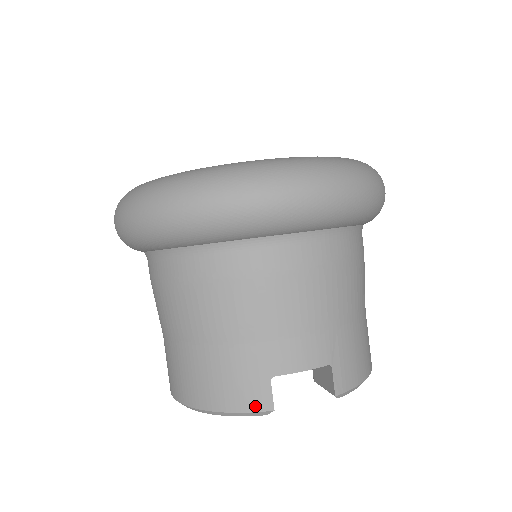
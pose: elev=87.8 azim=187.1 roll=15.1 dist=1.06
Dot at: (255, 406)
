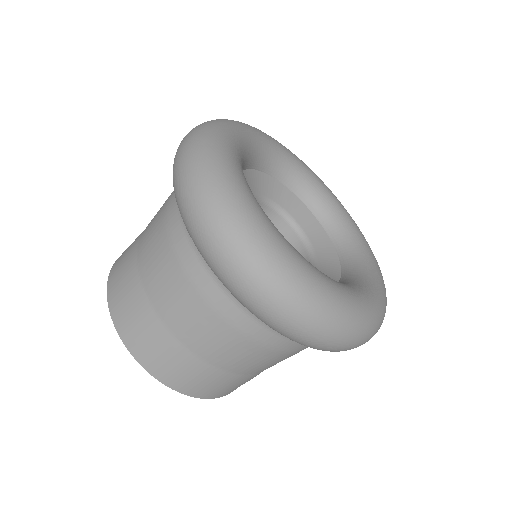
Dot at: (222, 396)
